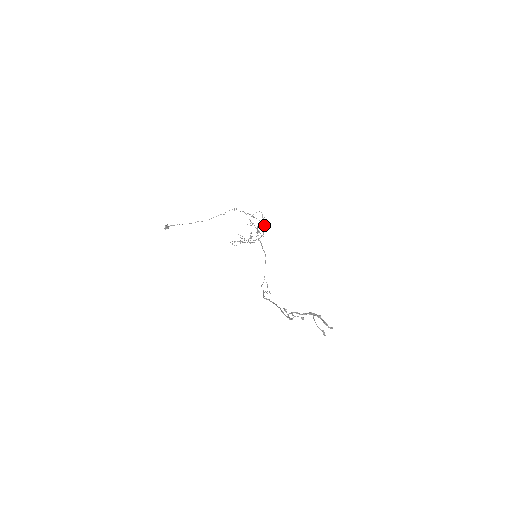
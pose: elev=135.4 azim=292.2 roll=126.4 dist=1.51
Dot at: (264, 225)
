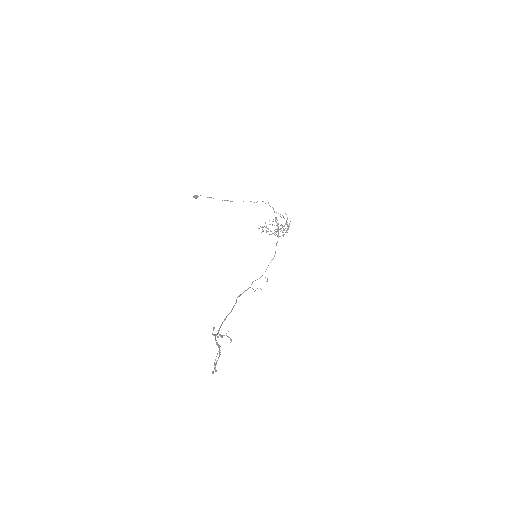
Dot at: (287, 228)
